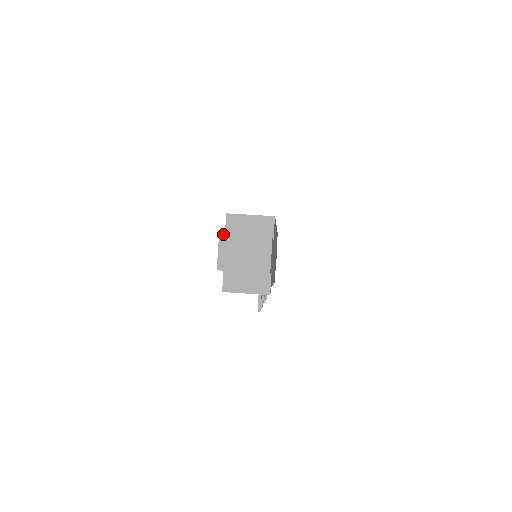
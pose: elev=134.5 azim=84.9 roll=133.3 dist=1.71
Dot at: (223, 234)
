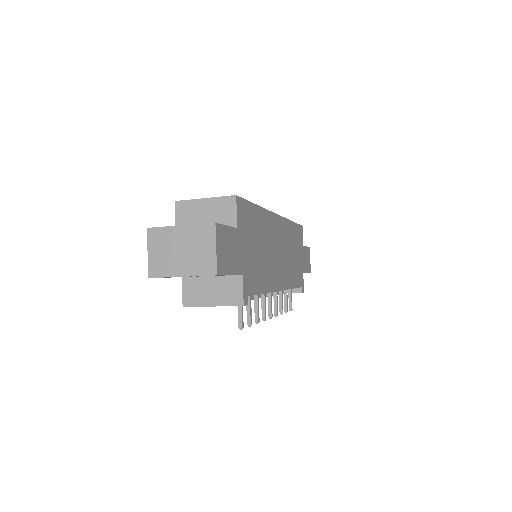
Dot at: (152, 227)
